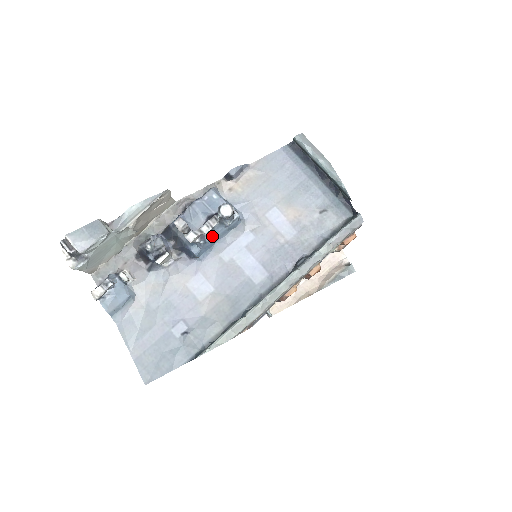
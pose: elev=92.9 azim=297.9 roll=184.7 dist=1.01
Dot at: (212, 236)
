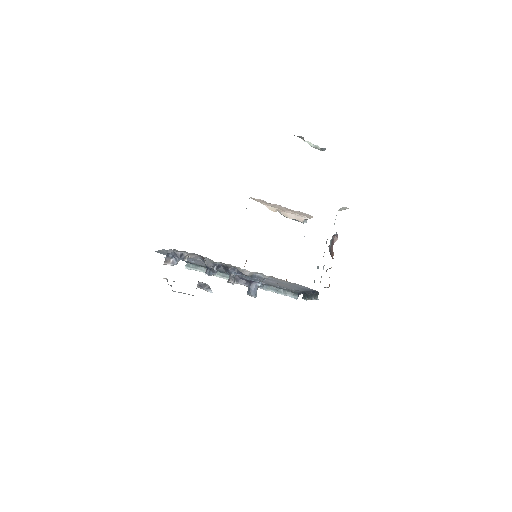
Dot at: occluded
